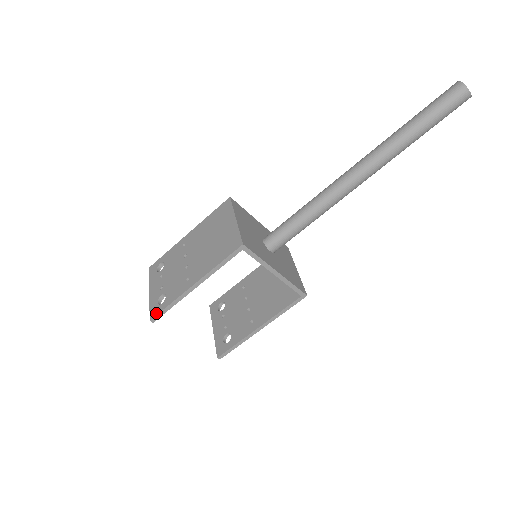
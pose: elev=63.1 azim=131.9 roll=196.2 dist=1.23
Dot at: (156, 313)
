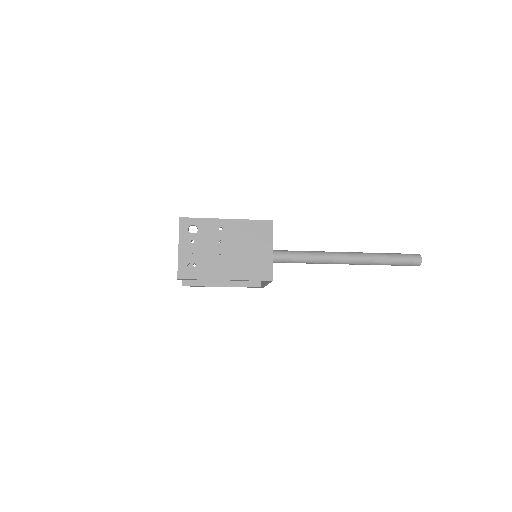
Dot at: (185, 277)
